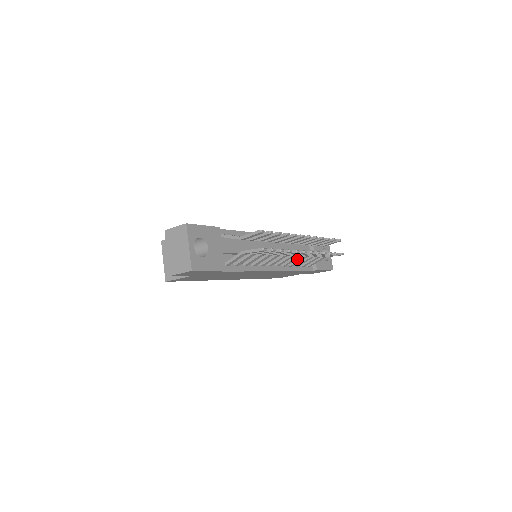
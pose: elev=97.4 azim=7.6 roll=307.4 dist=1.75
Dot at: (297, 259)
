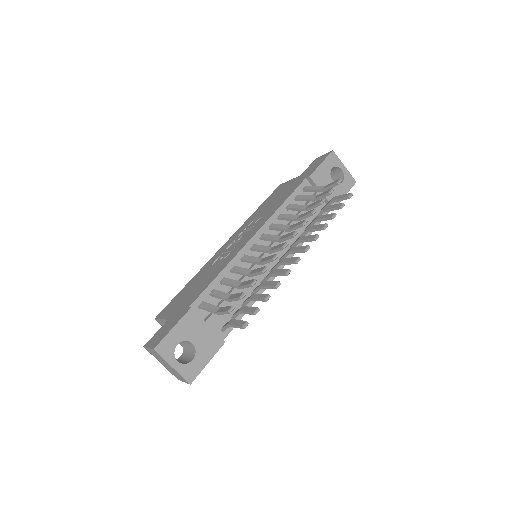
Dot at: (301, 235)
